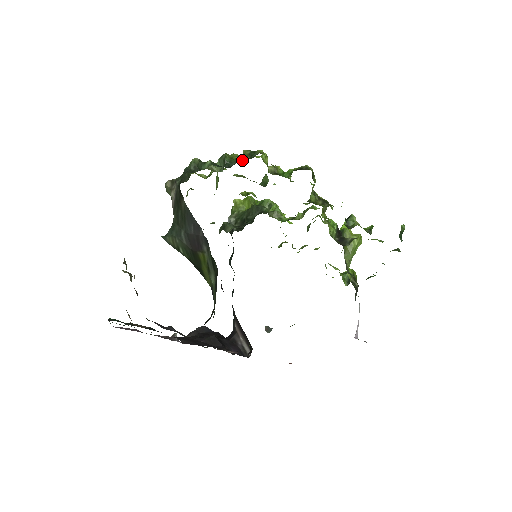
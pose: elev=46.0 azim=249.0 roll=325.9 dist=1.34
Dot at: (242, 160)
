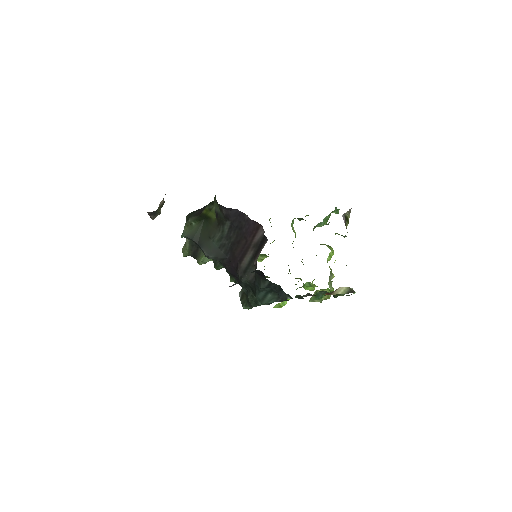
Dot at: occluded
